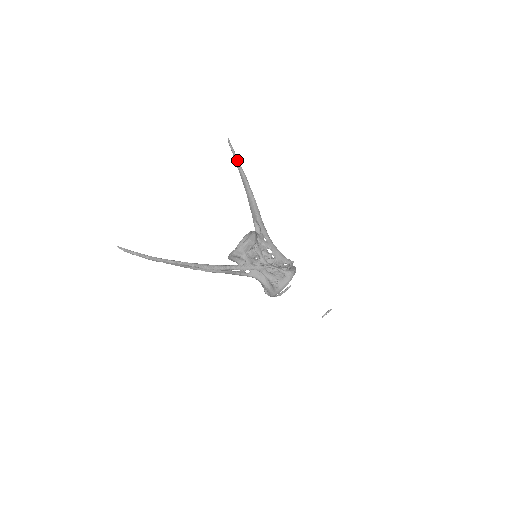
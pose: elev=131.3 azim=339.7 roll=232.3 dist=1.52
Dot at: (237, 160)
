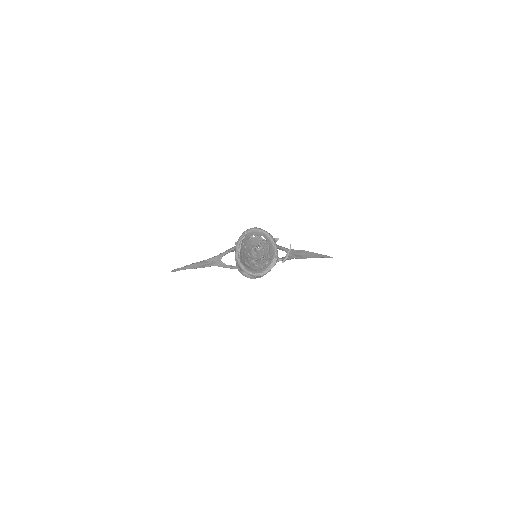
Dot at: (322, 255)
